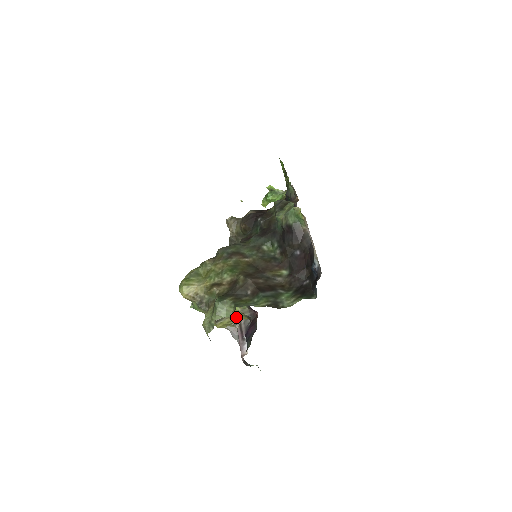
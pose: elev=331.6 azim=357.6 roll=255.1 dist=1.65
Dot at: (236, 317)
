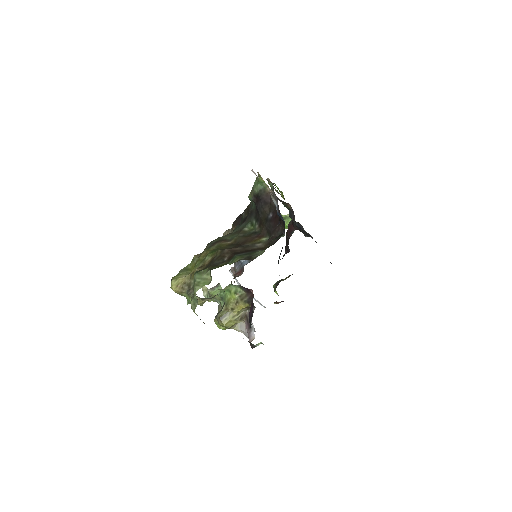
Dot at: (239, 308)
